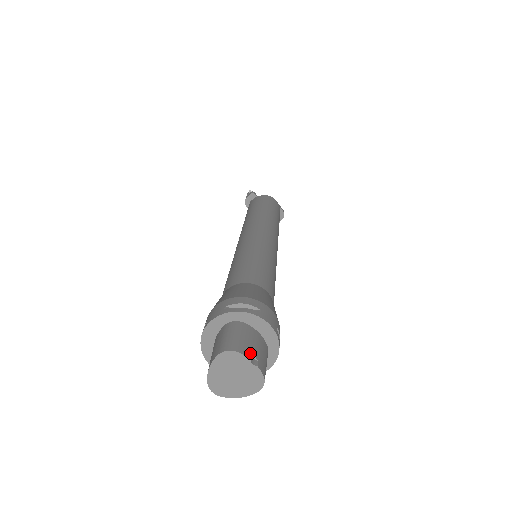
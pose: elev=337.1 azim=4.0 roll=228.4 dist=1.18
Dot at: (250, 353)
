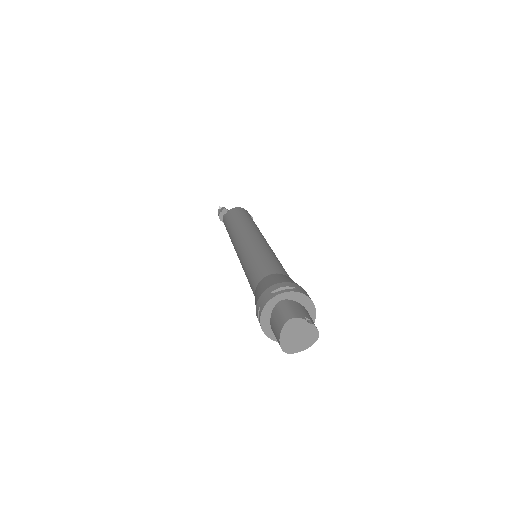
Dot at: (304, 317)
